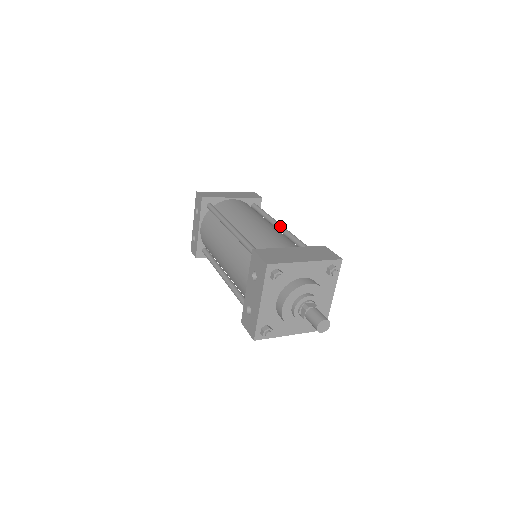
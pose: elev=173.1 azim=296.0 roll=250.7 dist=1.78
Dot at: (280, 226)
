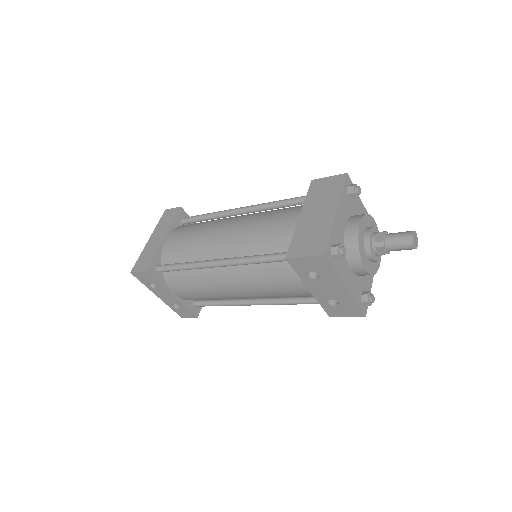
Dot at: (241, 210)
